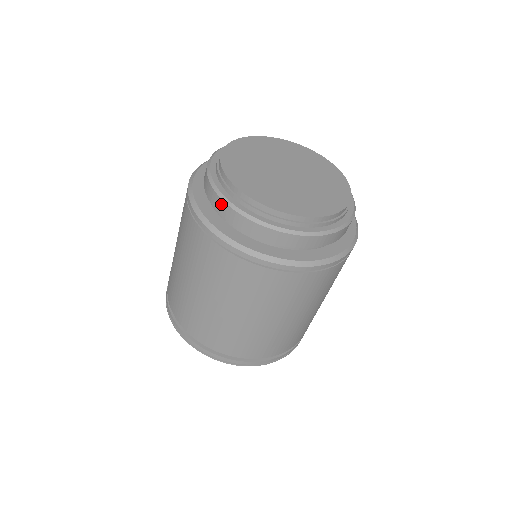
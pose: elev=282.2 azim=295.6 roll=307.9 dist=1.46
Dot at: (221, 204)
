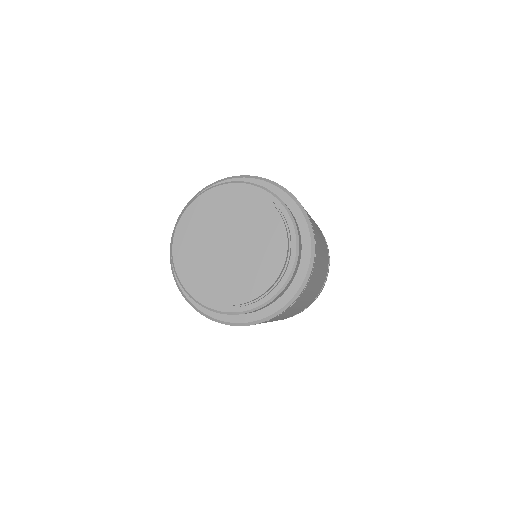
Dot at: occluded
